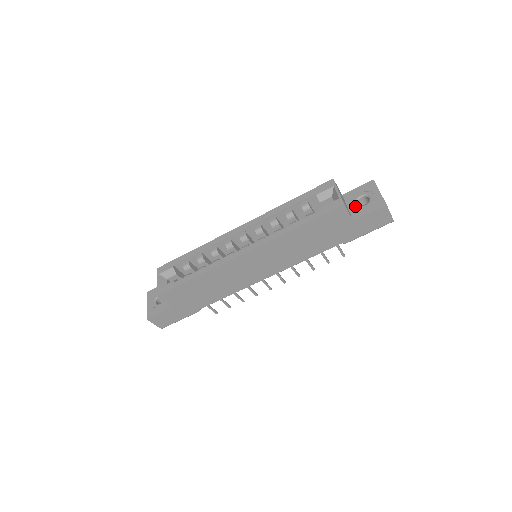
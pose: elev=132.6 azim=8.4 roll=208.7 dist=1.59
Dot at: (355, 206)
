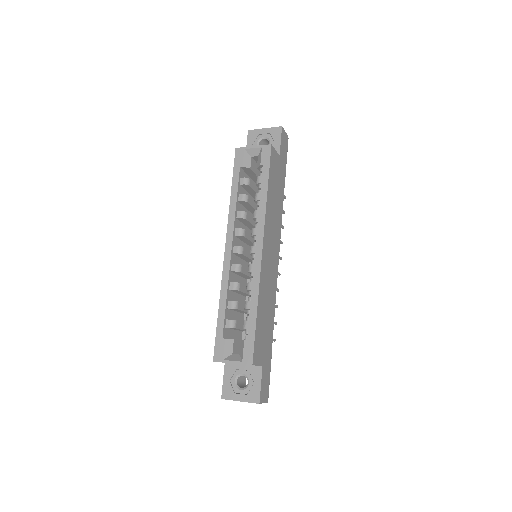
Dot at: occluded
